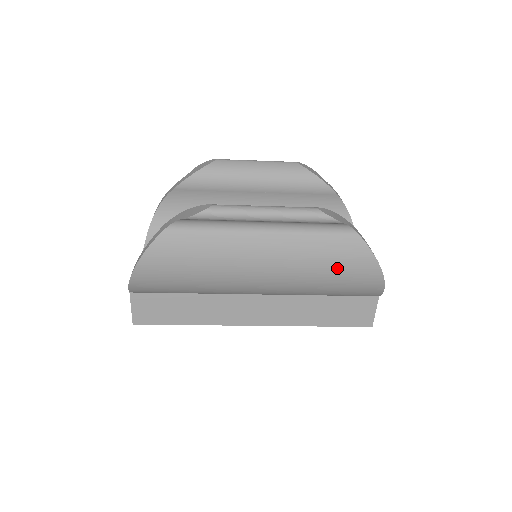
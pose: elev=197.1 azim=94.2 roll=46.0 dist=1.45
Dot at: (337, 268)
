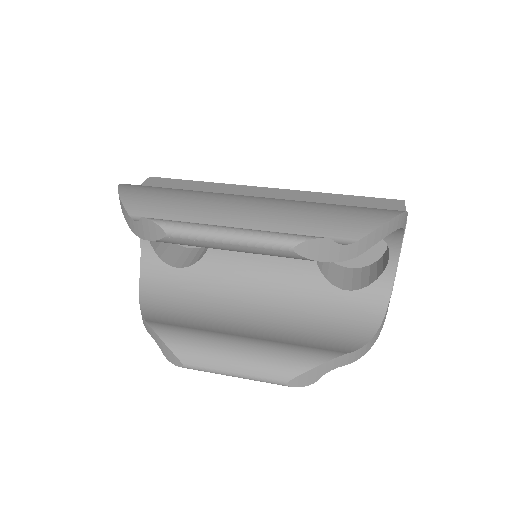
Dot at: occluded
